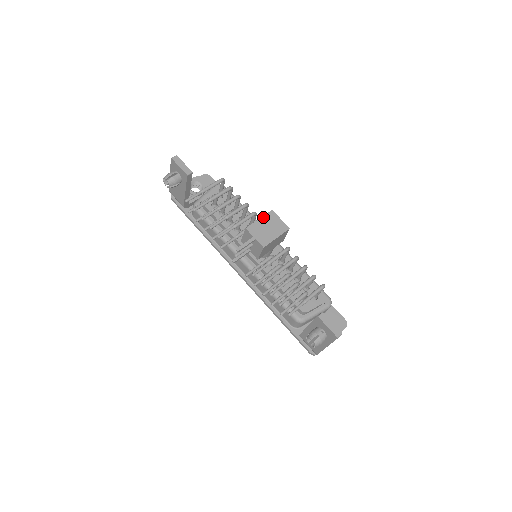
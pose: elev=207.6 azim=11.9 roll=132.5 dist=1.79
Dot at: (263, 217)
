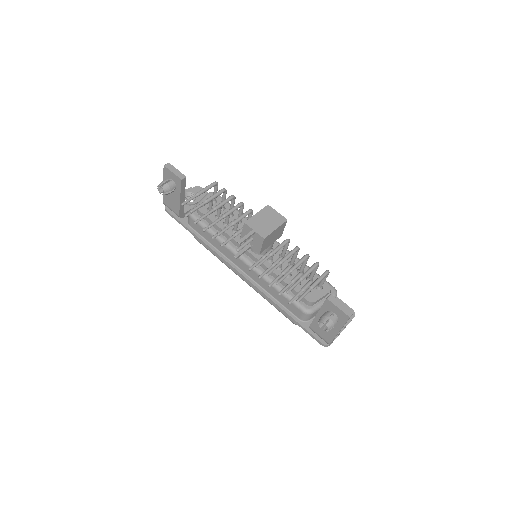
Dot at: (260, 211)
